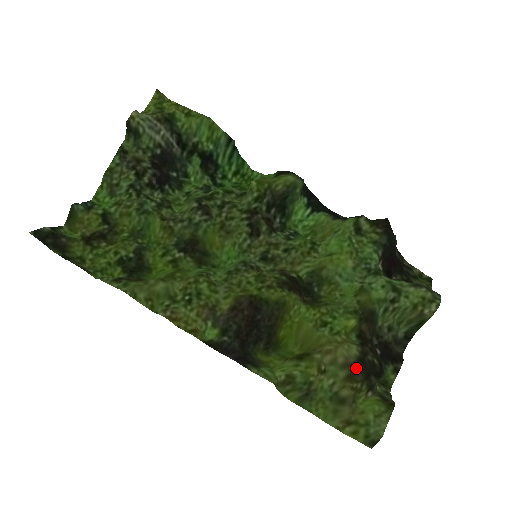
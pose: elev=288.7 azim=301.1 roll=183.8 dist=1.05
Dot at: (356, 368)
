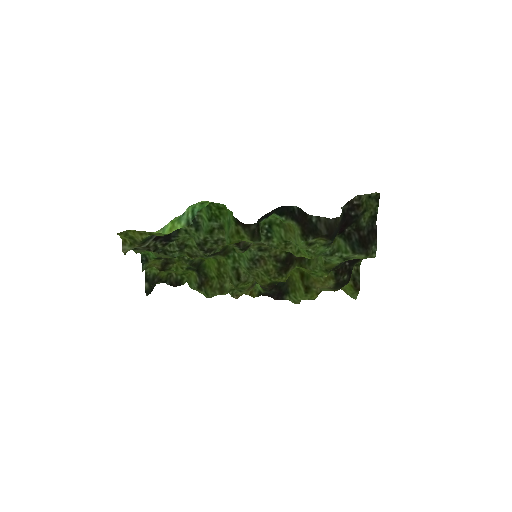
Dot at: (335, 288)
